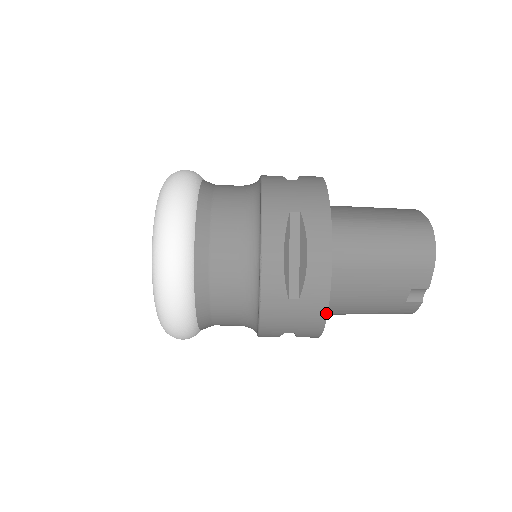
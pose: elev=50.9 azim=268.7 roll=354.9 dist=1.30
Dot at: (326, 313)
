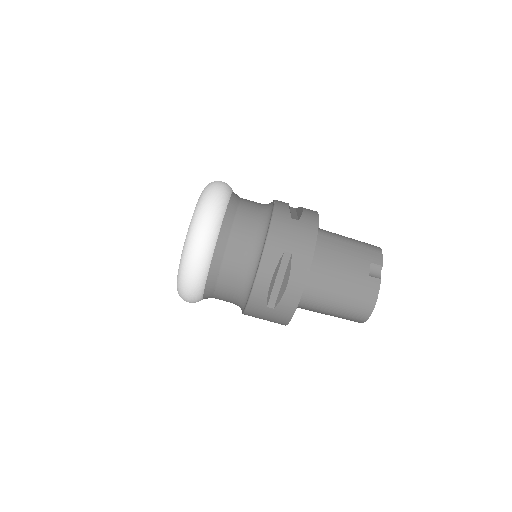
Dot at: (316, 234)
